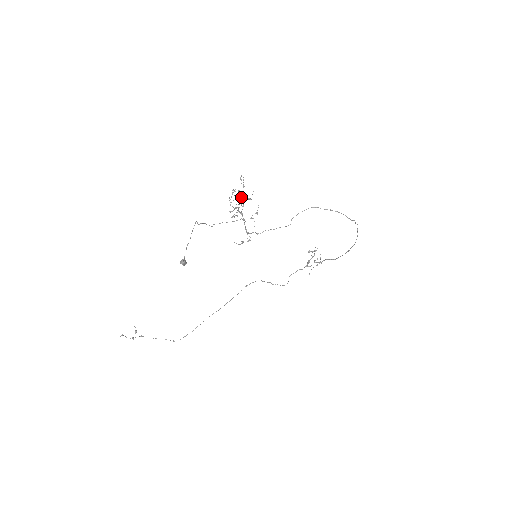
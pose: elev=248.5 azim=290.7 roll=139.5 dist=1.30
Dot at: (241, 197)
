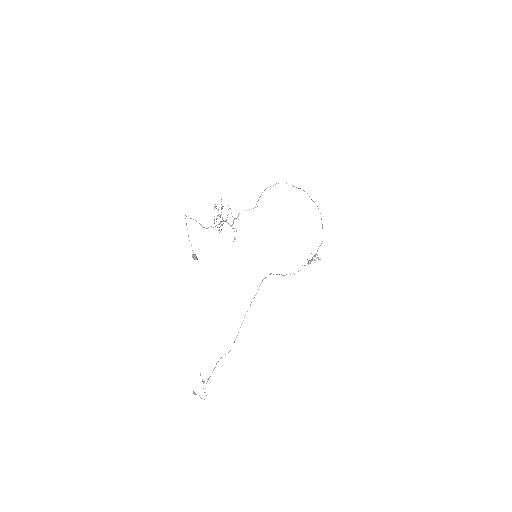
Dot at: occluded
